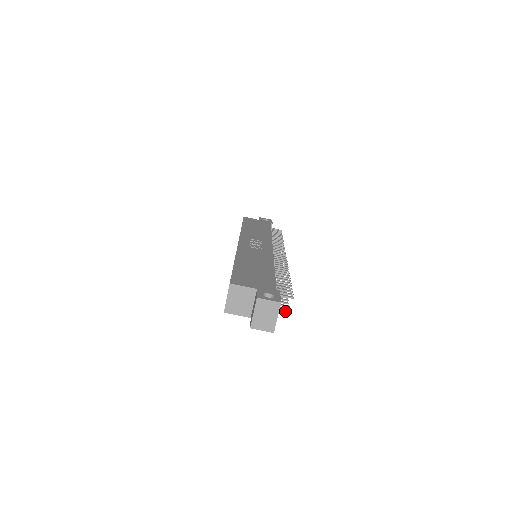
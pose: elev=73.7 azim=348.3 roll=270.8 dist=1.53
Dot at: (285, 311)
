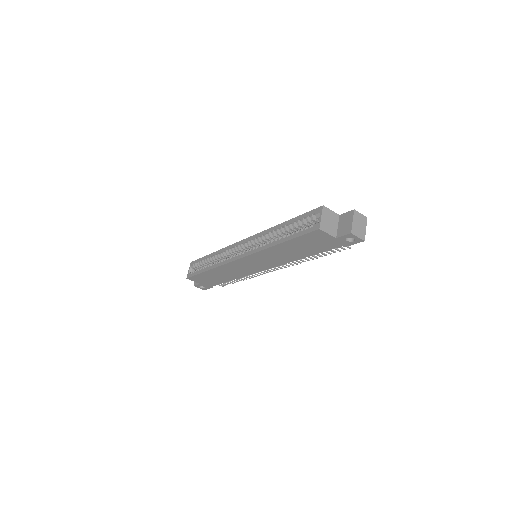
Dot at: (347, 246)
